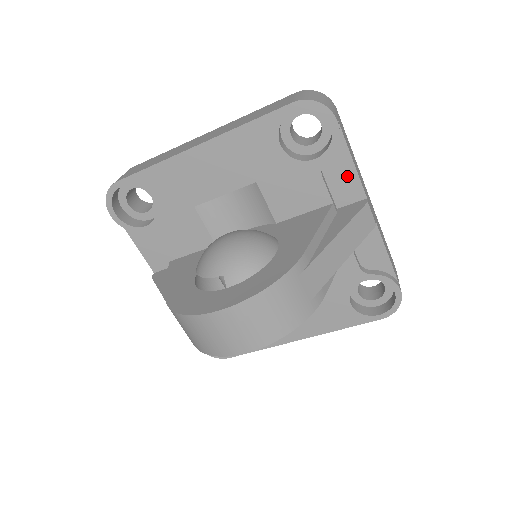
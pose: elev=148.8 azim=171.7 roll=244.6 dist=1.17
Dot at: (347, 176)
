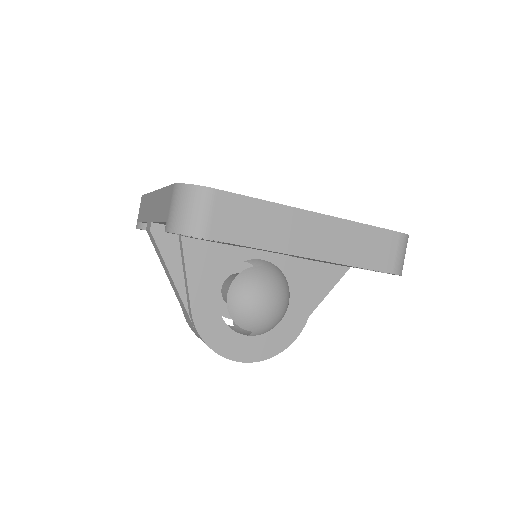
Dot at: occluded
